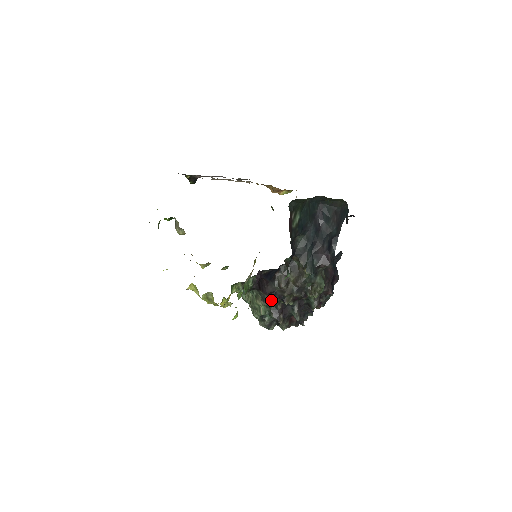
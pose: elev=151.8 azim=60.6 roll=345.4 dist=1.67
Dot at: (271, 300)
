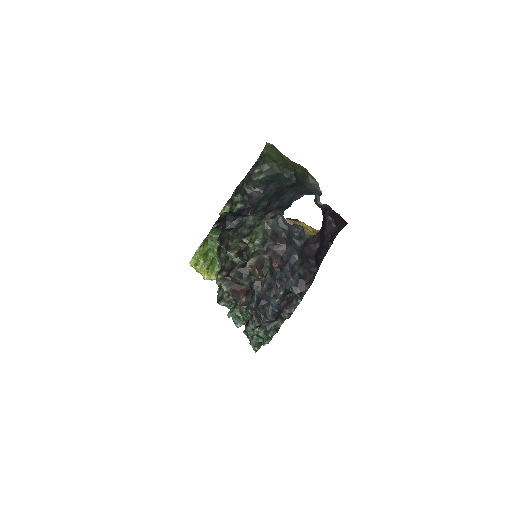
Dot at: (224, 256)
